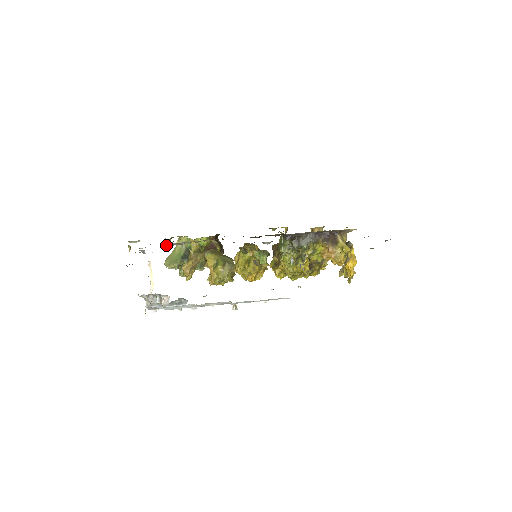
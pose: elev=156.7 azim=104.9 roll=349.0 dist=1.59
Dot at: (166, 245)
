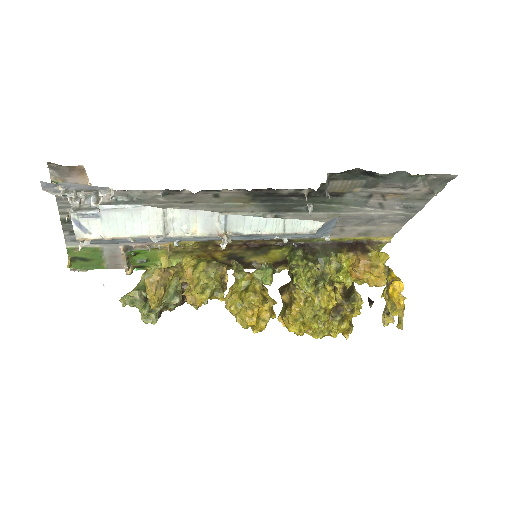
Dot at: (124, 248)
